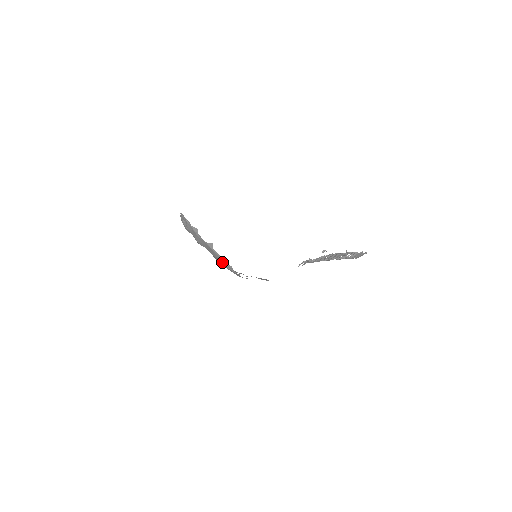
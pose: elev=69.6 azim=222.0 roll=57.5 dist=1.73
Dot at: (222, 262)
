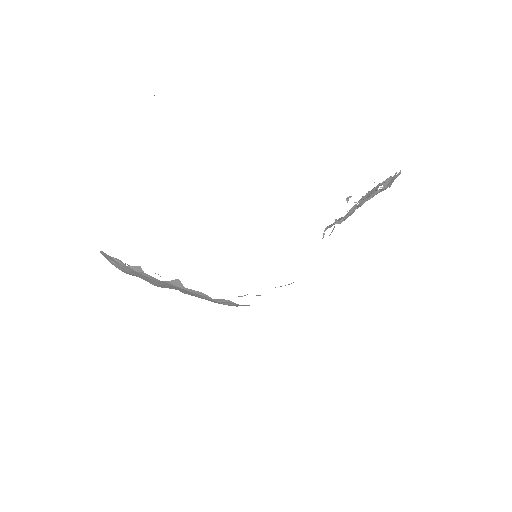
Dot at: (209, 300)
